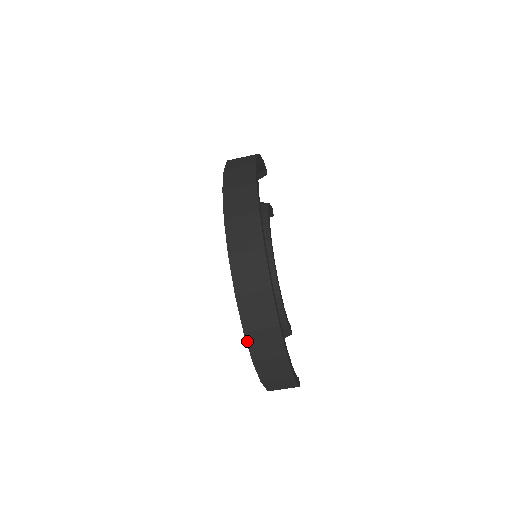
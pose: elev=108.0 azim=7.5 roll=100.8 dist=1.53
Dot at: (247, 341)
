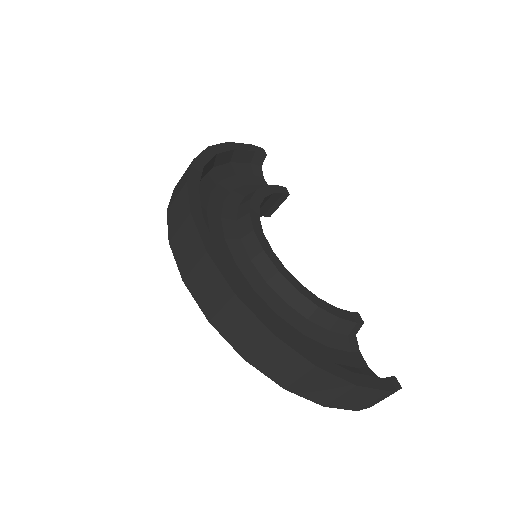
Dot at: (257, 368)
